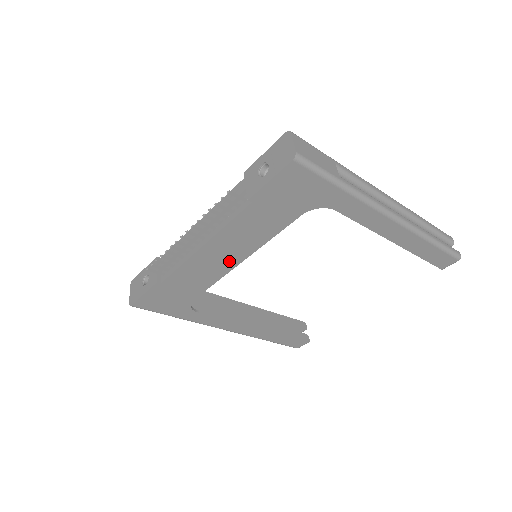
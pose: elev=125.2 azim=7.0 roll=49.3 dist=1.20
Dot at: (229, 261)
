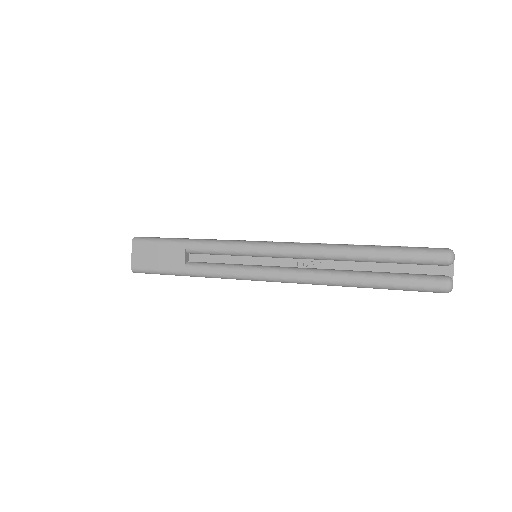
Dot at: occluded
